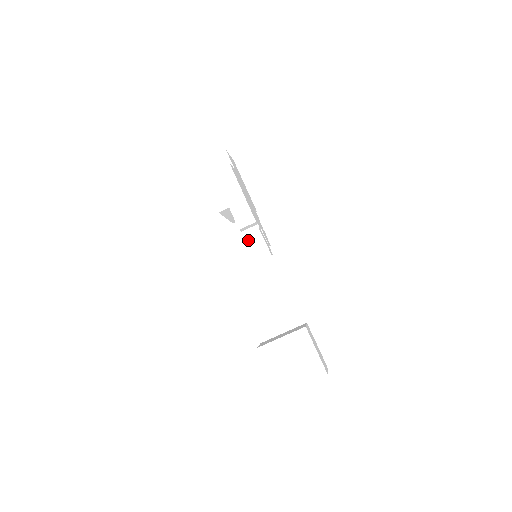
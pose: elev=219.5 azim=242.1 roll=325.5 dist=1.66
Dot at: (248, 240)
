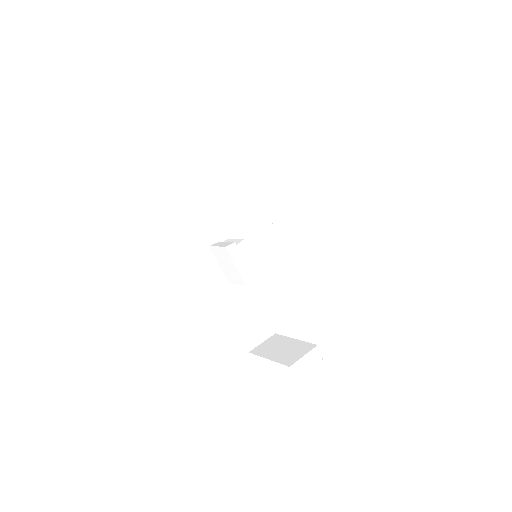
Dot at: (219, 256)
